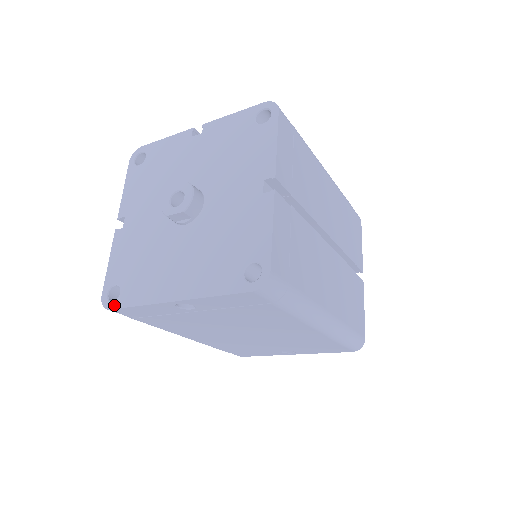
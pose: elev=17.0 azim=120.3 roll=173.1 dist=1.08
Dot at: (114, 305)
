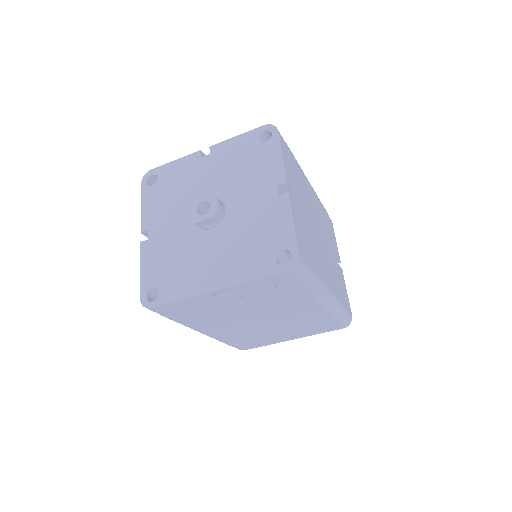
Dot at: (155, 304)
